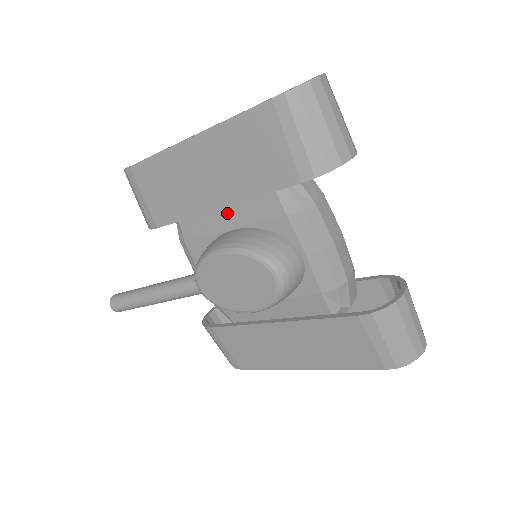
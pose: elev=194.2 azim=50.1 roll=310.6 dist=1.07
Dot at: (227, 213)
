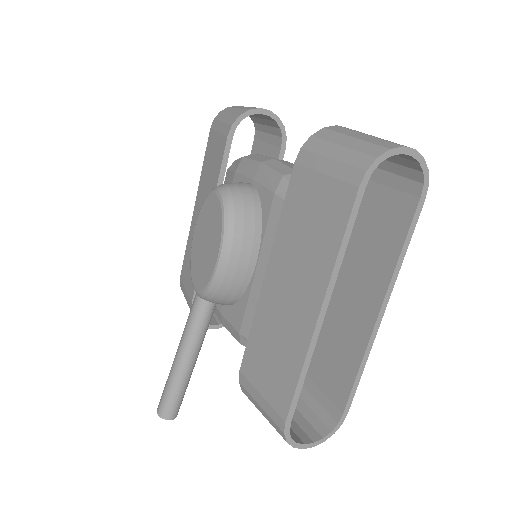
Dot at: occluded
